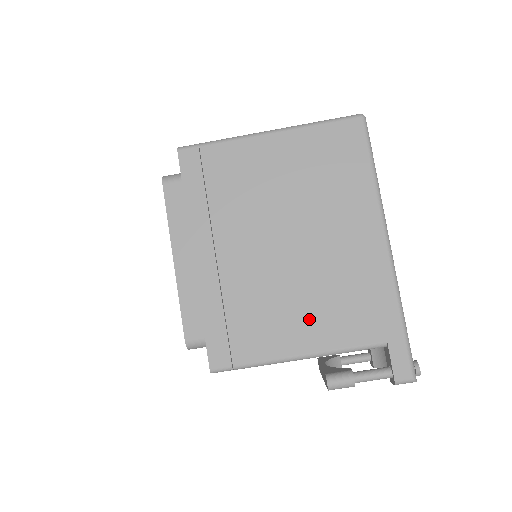
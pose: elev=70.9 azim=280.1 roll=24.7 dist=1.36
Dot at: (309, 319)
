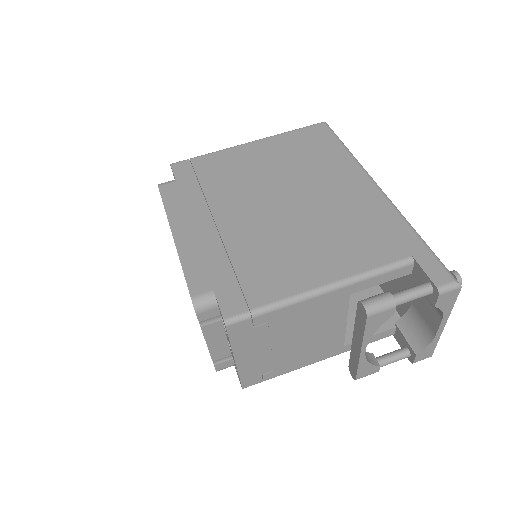
Dot at: (323, 253)
